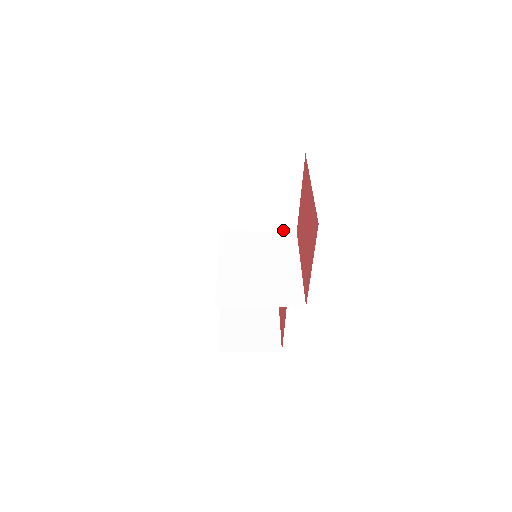
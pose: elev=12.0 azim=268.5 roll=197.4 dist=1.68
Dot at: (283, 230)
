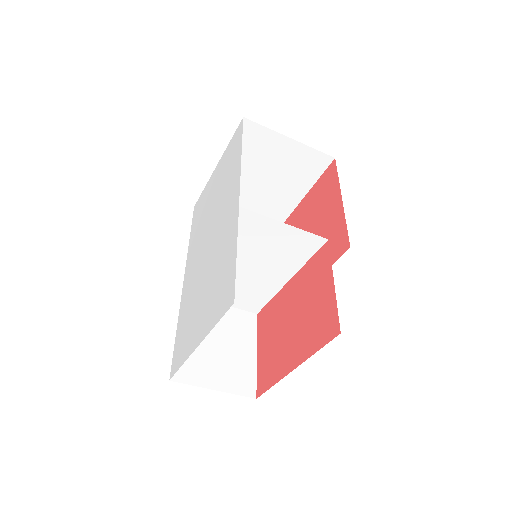
Dot at: occluded
